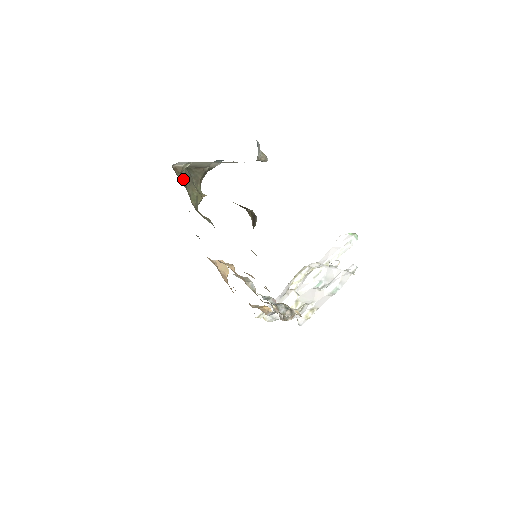
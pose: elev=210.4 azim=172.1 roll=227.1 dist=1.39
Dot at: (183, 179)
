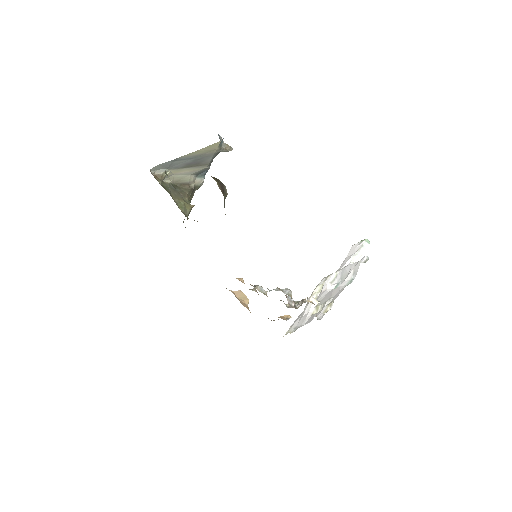
Dot at: (167, 189)
